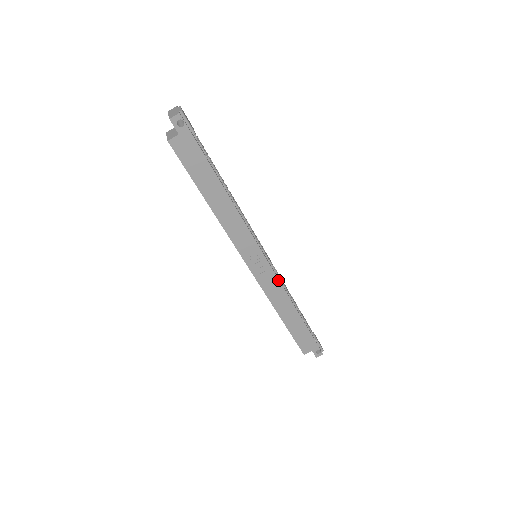
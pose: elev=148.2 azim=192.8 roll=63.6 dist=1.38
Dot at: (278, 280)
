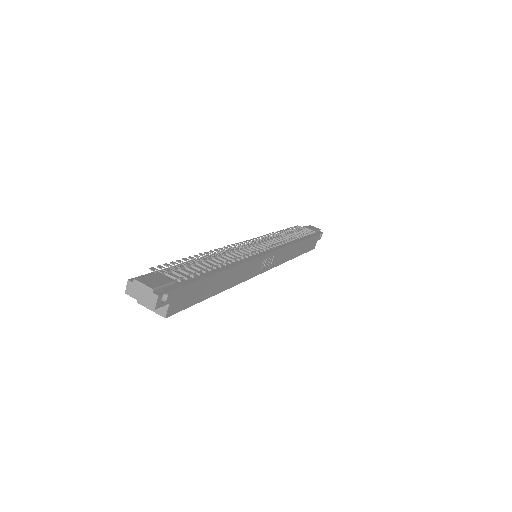
Dot at: (282, 249)
